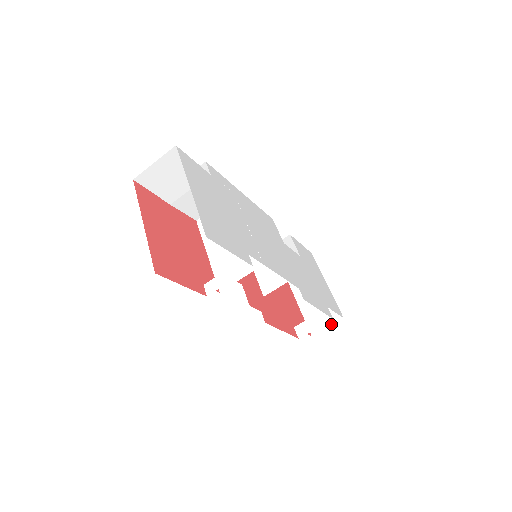
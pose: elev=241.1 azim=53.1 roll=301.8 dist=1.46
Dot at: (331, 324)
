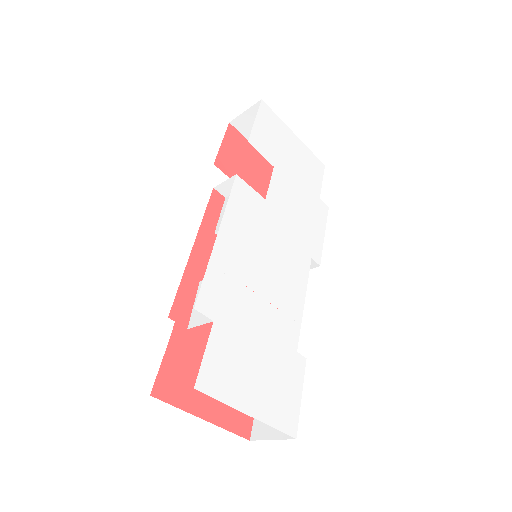
Dot at: occluded
